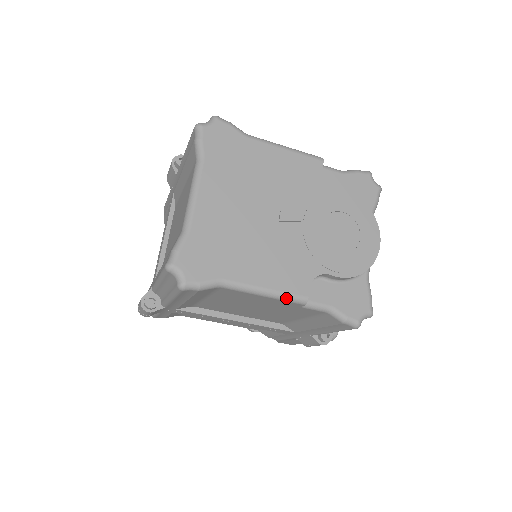
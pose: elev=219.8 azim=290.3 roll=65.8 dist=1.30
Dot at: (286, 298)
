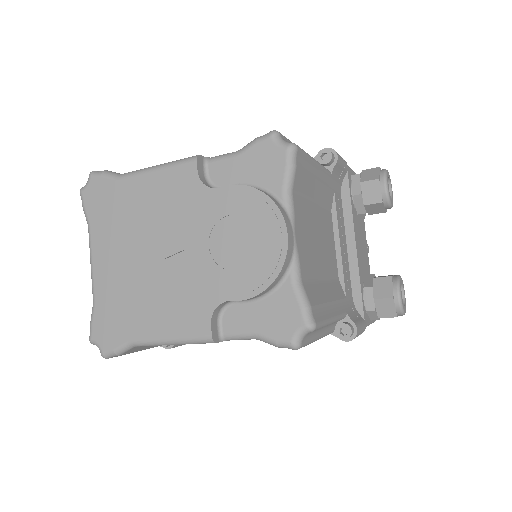
Dot at: (191, 342)
